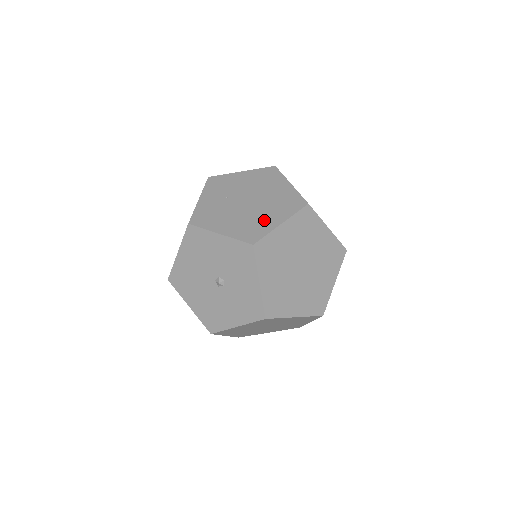
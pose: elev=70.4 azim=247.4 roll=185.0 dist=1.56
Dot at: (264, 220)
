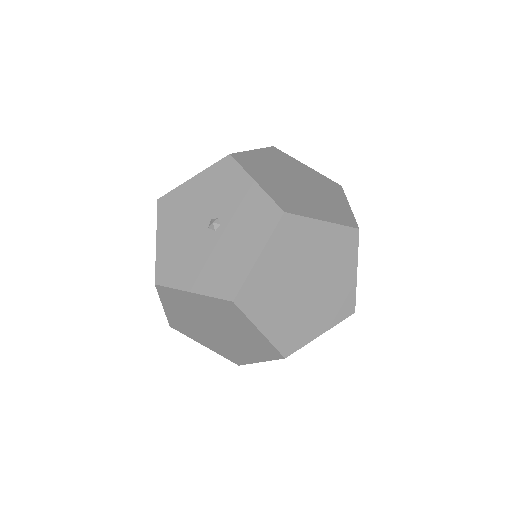
Dot at: occluded
